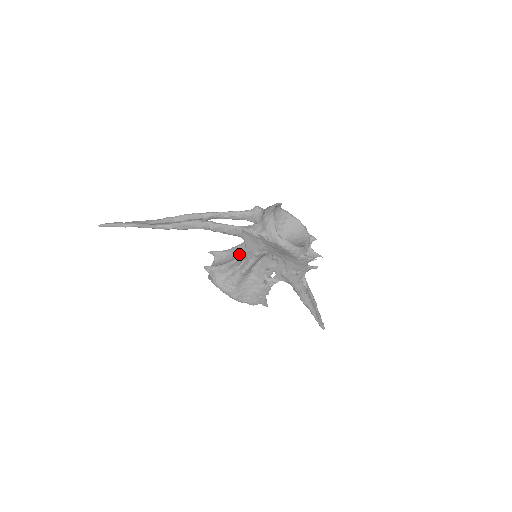
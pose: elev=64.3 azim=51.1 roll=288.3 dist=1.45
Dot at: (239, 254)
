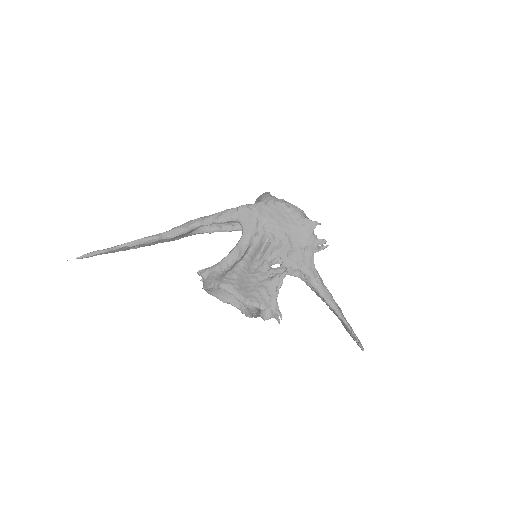
Dot at: (237, 243)
